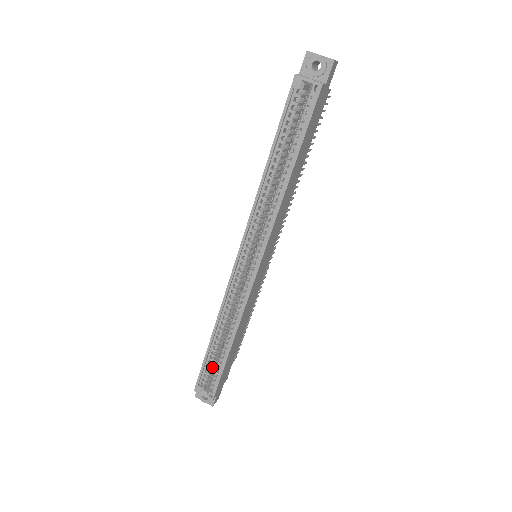
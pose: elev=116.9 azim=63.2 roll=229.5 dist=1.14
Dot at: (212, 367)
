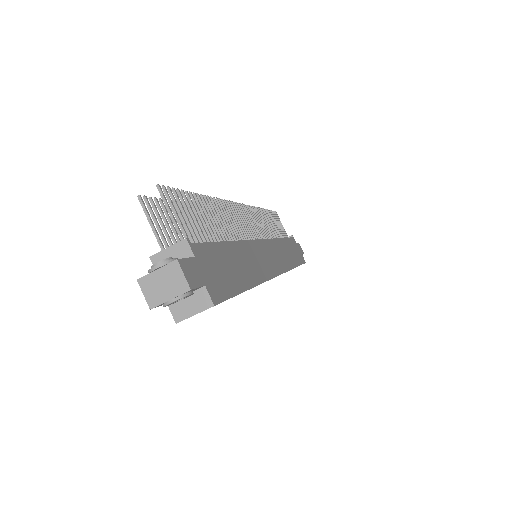
Dot at: occluded
